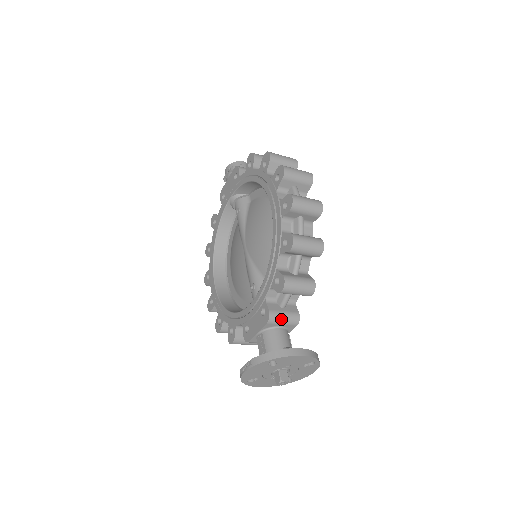
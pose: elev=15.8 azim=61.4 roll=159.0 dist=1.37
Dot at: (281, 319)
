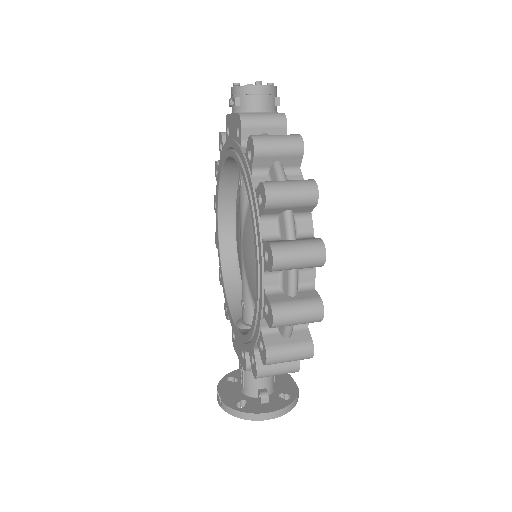
Dot at: occluded
